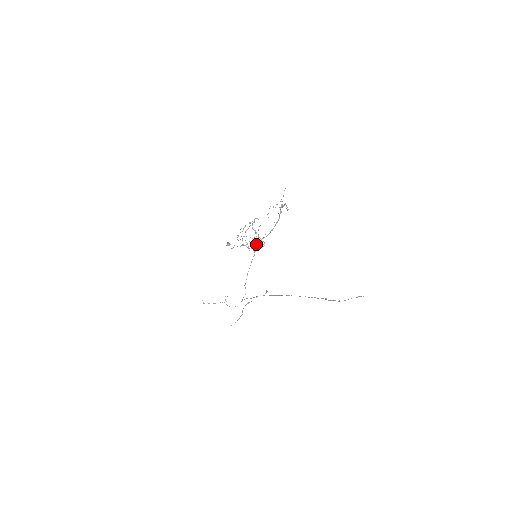
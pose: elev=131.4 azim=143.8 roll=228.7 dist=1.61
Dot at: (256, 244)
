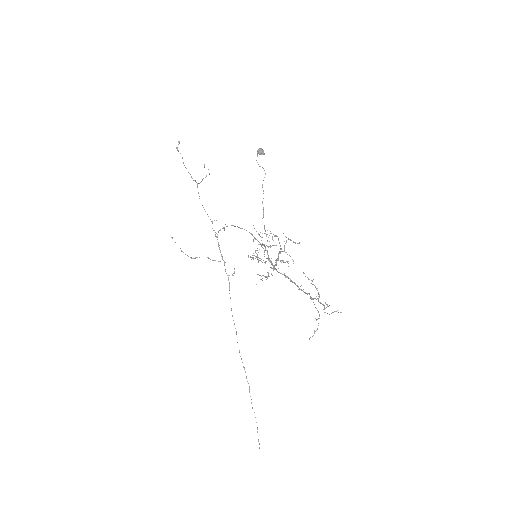
Dot at: (270, 247)
